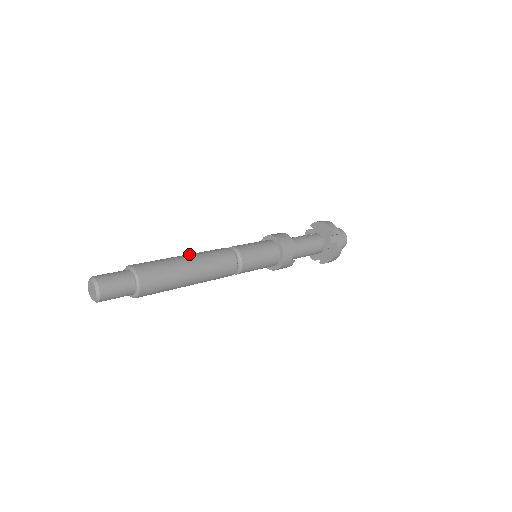
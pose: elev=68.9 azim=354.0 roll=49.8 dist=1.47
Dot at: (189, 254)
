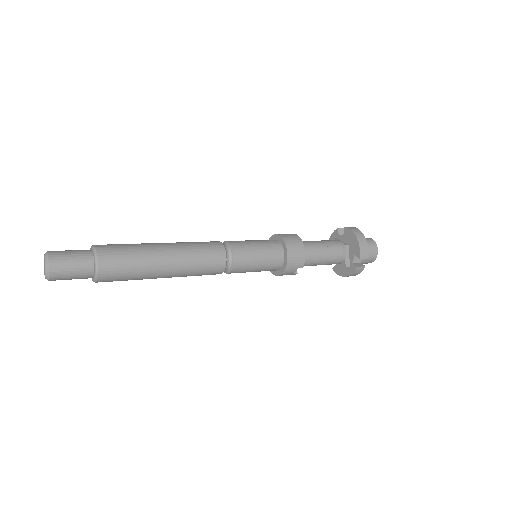
Dot at: (173, 246)
